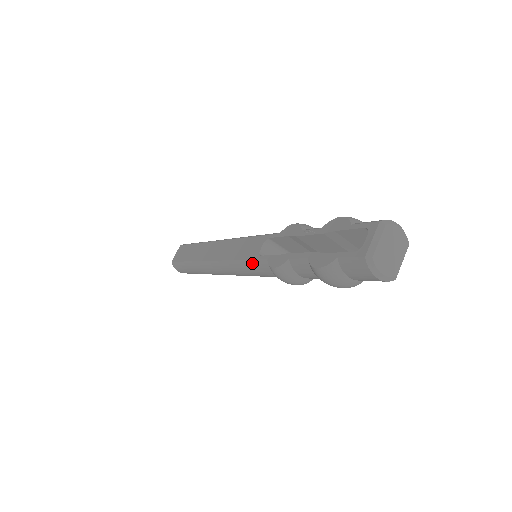
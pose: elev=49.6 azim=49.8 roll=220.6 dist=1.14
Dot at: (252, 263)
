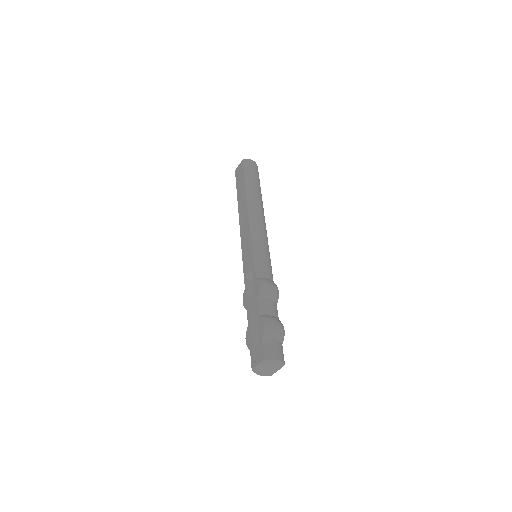
Dot at: (244, 274)
